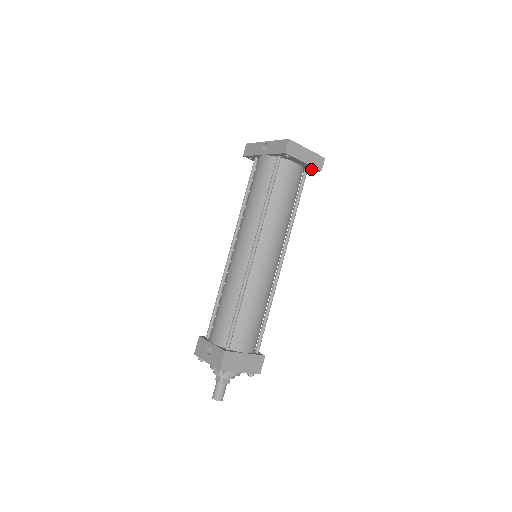
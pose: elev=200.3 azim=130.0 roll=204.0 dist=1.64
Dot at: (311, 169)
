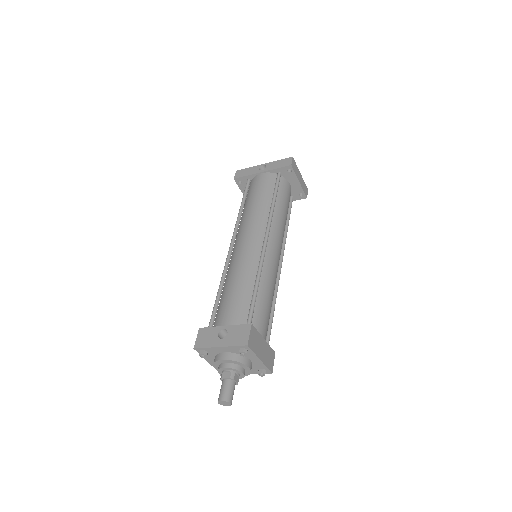
Dot at: (298, 195)
